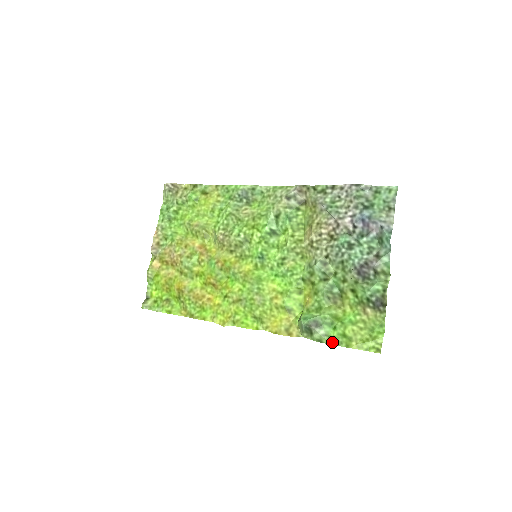
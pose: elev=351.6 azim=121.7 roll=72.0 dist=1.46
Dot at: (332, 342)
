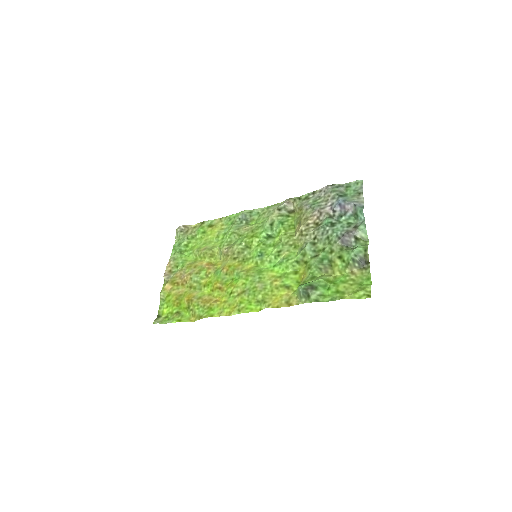
Dot at: (328, 299)
